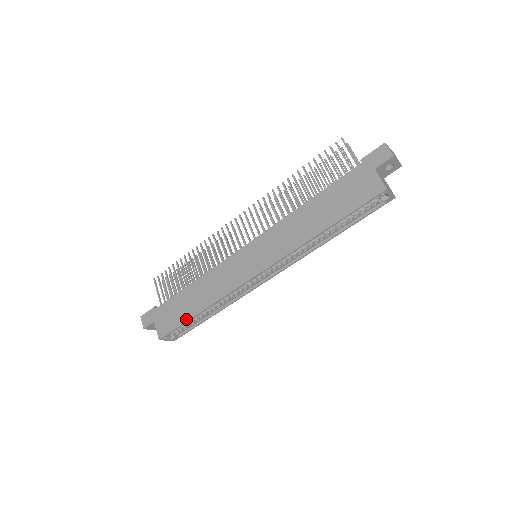
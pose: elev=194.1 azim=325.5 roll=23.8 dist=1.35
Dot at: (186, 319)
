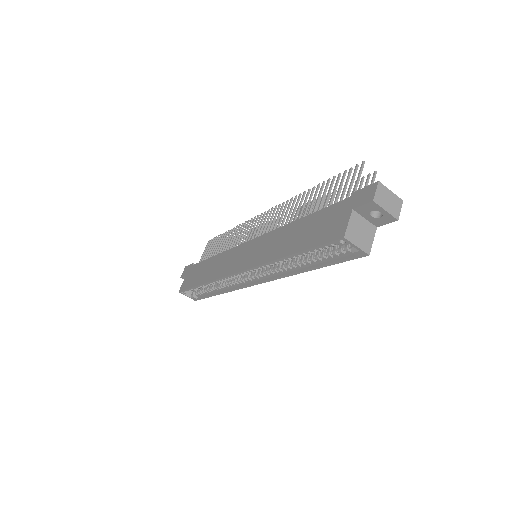
Dot at: (194, 284)
